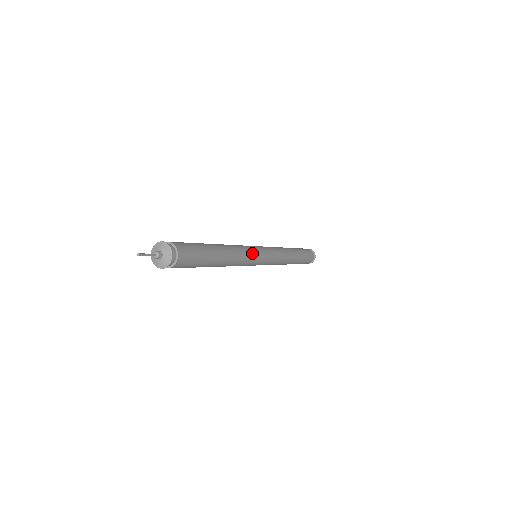
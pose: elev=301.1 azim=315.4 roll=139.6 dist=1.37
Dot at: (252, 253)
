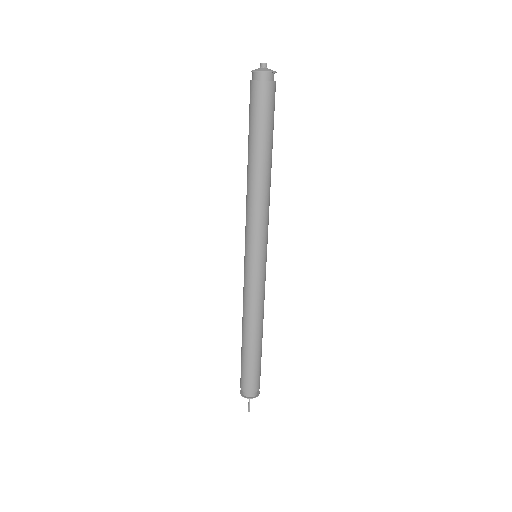
Dot at: (261, 286)
